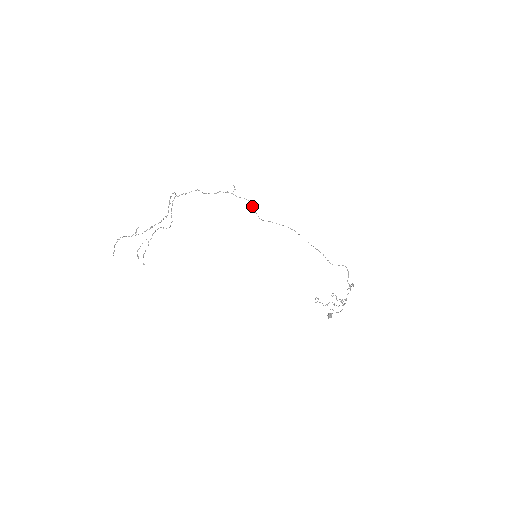
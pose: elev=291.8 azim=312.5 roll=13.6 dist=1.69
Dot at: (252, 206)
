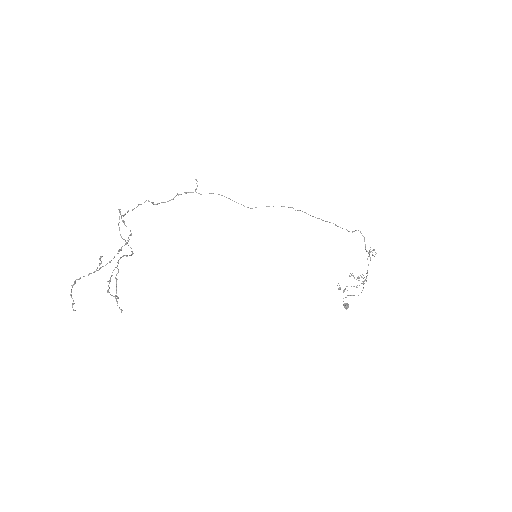
Dot at: (228, 198)
